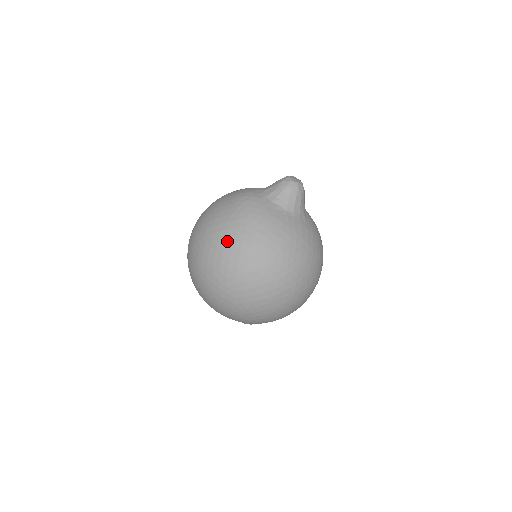
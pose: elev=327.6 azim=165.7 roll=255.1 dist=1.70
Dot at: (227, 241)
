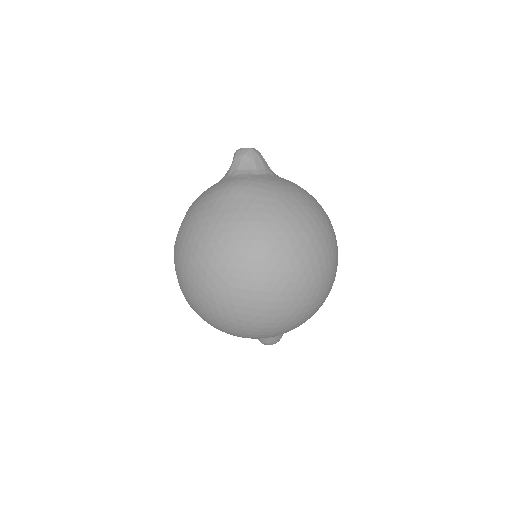
Dot at: (281, 226)
